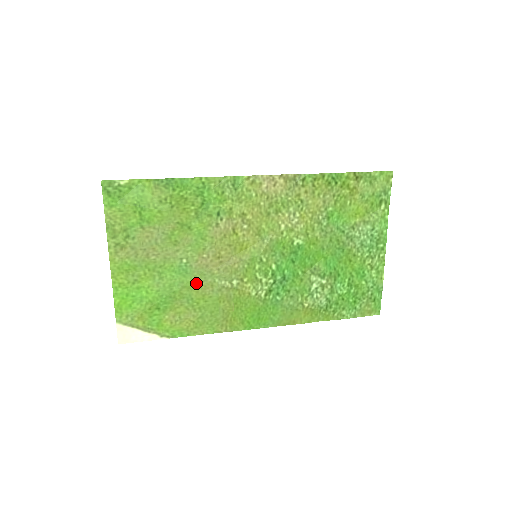
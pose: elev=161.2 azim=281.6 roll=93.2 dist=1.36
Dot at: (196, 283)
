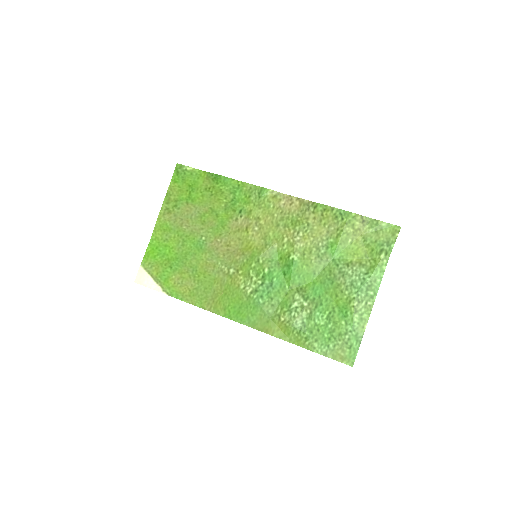
Dot at: (204, 259)
